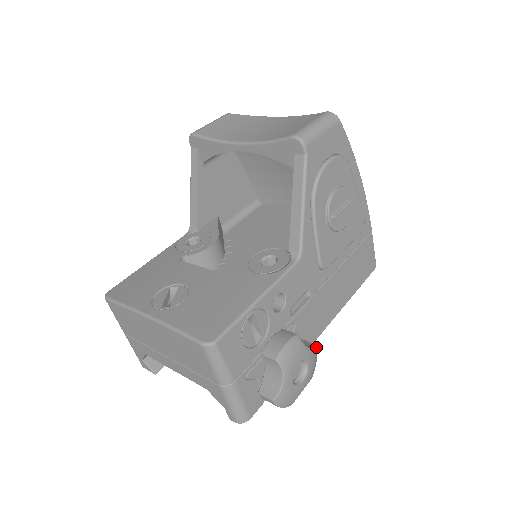
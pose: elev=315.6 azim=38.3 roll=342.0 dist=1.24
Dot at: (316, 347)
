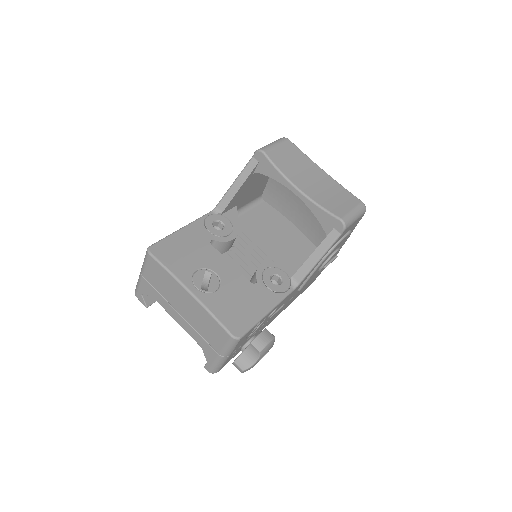
Dot at: occluded
